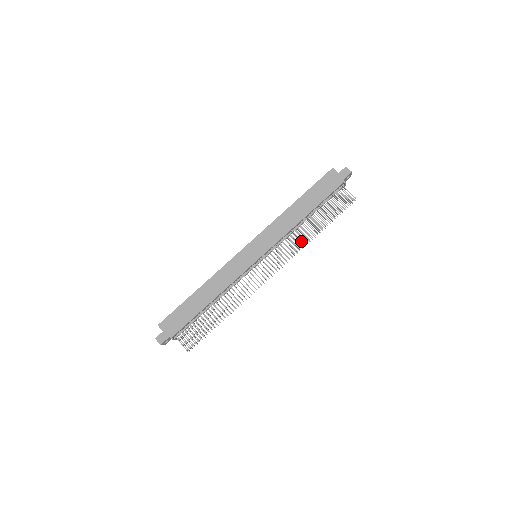
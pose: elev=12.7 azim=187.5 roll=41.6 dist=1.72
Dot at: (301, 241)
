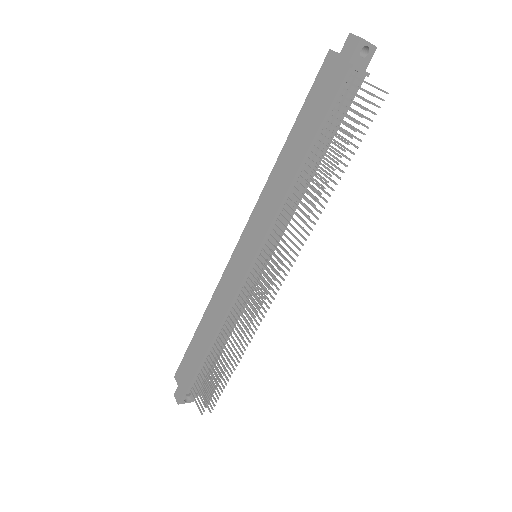
Dot at: occluded
